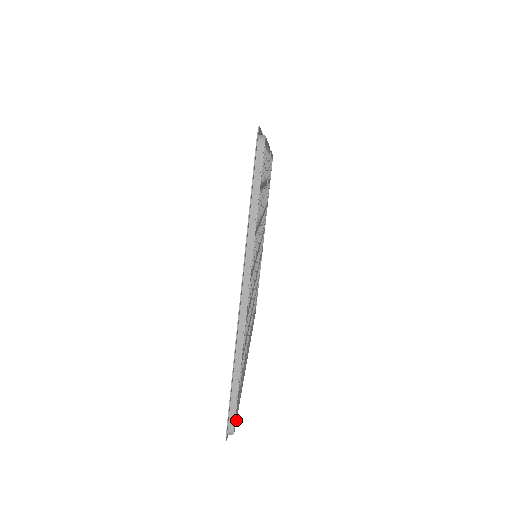
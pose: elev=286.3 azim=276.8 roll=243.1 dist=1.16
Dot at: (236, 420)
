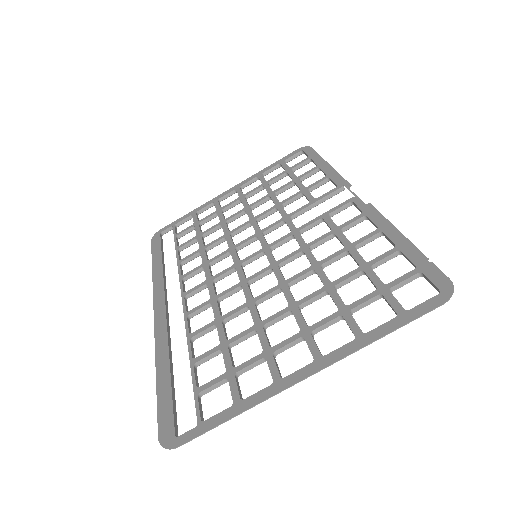
Dot at: (170, 421)
